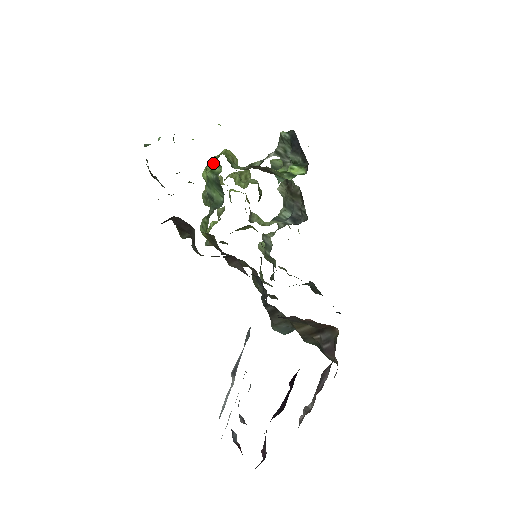
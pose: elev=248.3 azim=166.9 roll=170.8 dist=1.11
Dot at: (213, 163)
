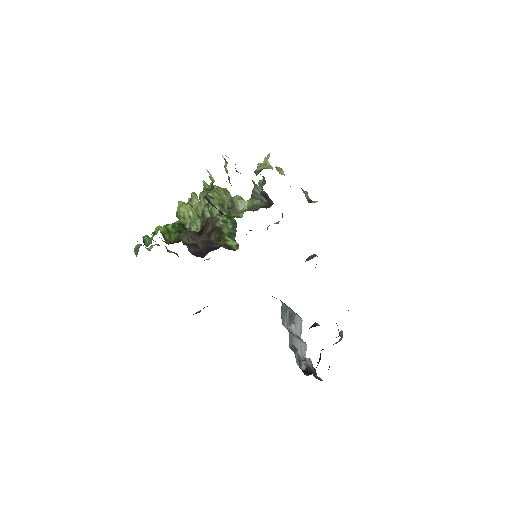
Dot at: occluded
